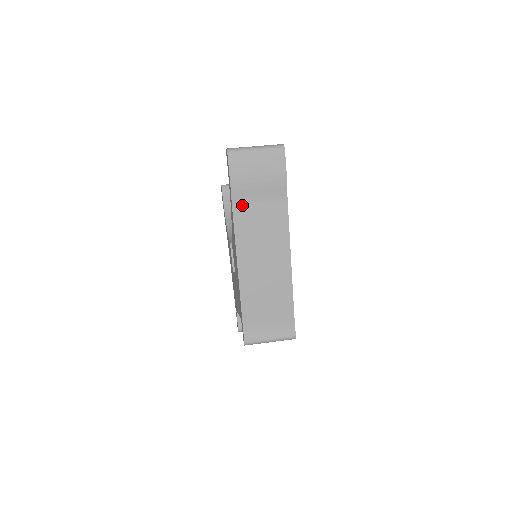
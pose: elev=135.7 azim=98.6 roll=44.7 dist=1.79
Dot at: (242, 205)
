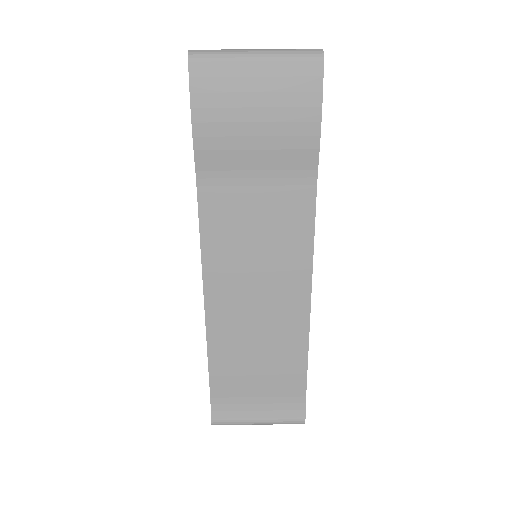
Dot at: (218, 182)
